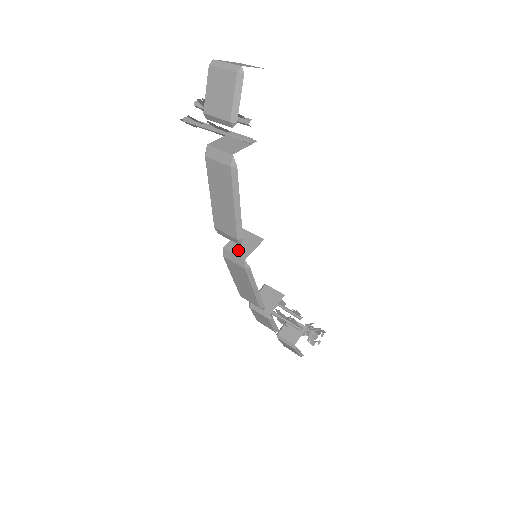
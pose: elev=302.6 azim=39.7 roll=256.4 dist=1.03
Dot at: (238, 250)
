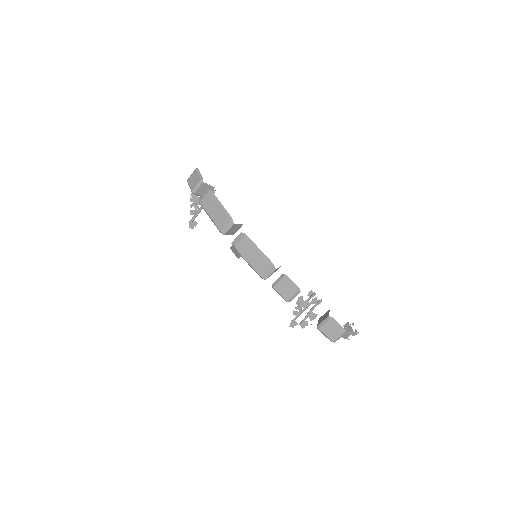
Dot at: (238, 237)
